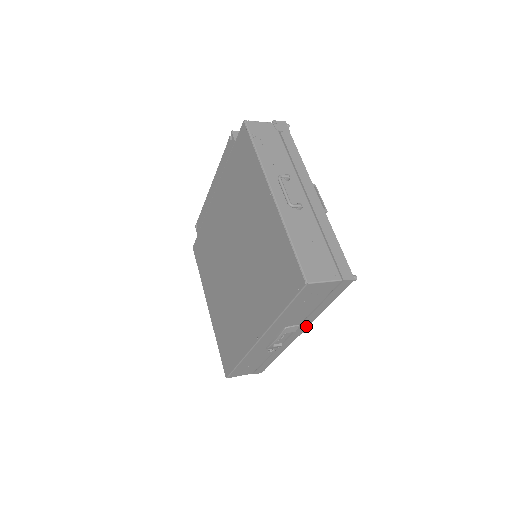
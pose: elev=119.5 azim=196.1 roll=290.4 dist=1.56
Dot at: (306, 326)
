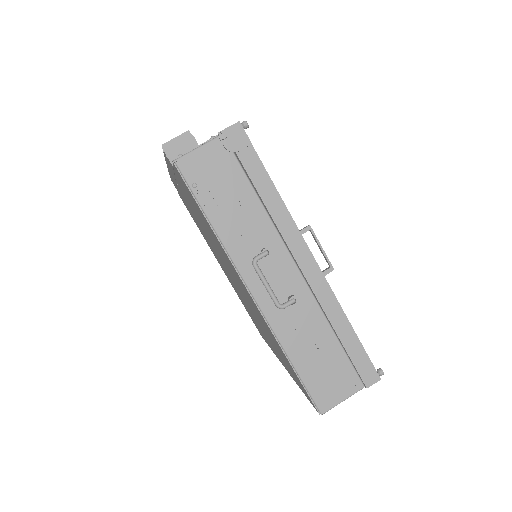
Dot at: occluded
